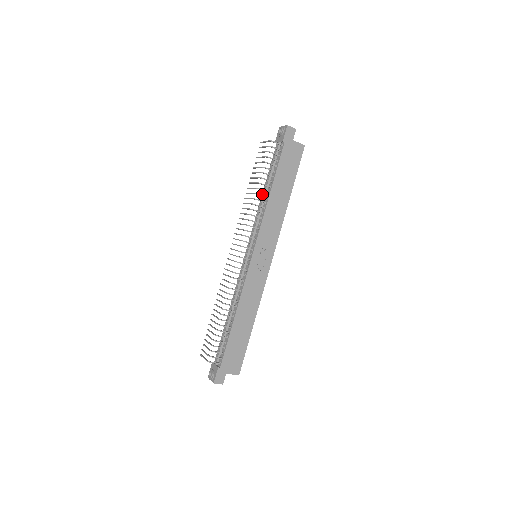
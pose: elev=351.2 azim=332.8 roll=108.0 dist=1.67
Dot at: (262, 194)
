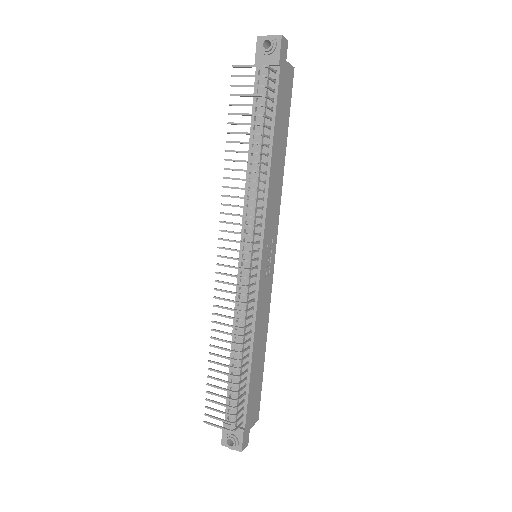
Dot at: (249, 157)
